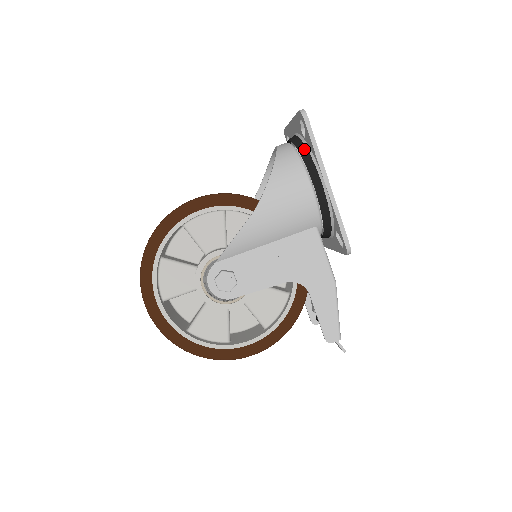
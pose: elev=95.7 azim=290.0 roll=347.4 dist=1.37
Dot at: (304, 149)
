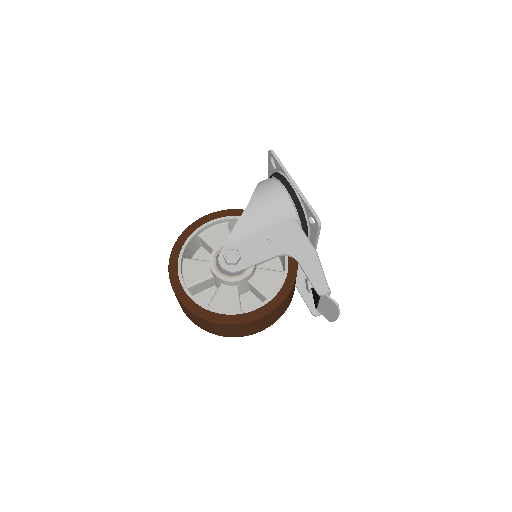
Dot at: (276, 173)
